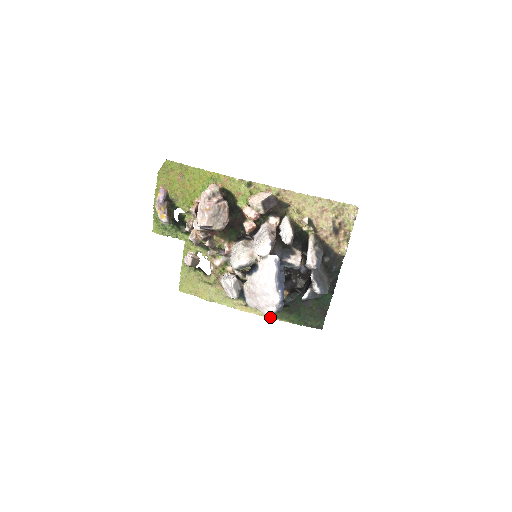
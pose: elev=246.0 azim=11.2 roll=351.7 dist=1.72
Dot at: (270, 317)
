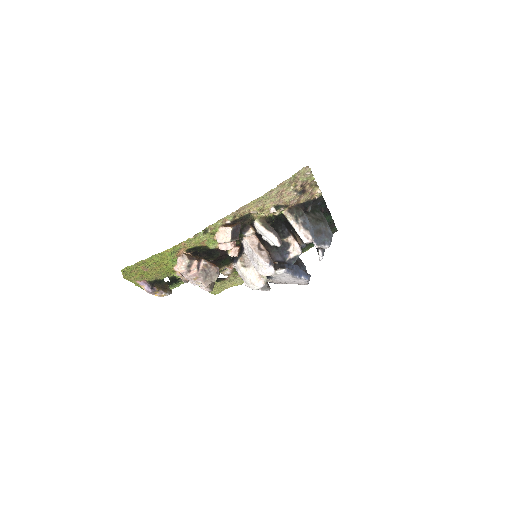
Dot at: occluded
